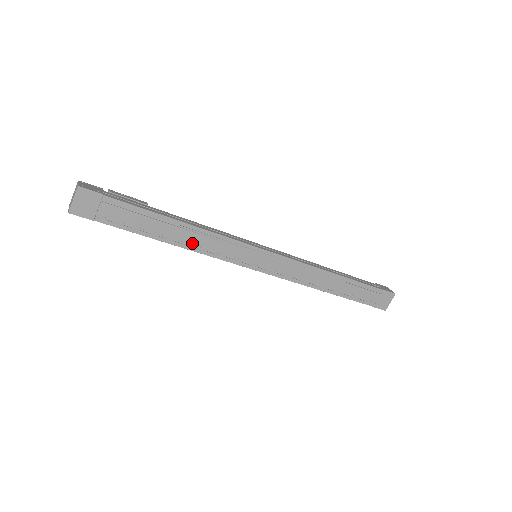
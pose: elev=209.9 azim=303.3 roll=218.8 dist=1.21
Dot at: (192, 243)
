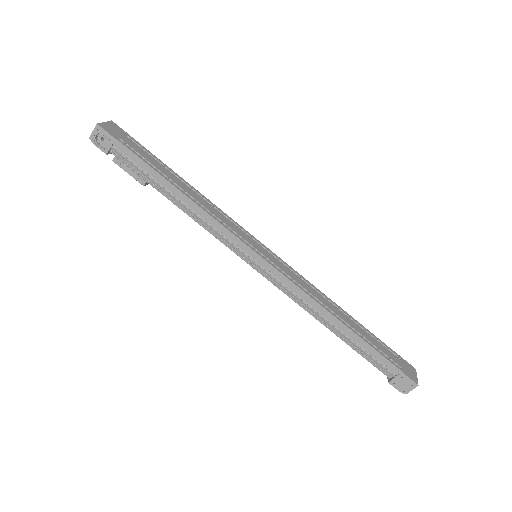
Dot at: (198, 201)
